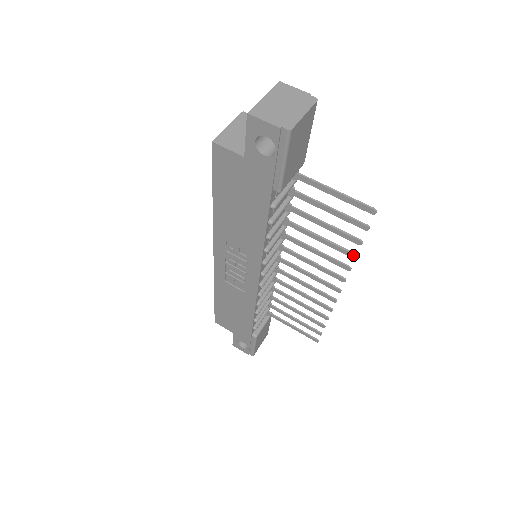
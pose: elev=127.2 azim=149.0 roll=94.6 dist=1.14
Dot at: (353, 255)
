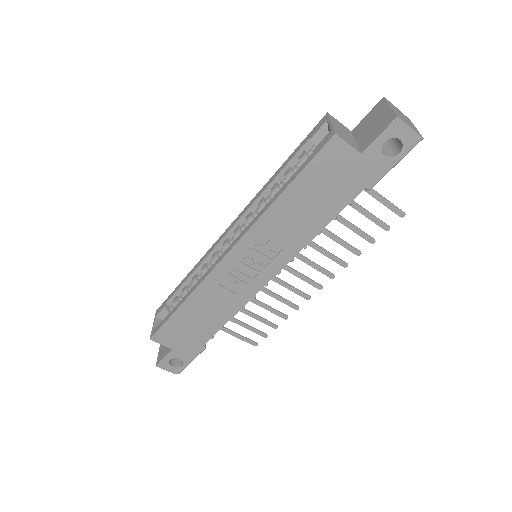
Dot at: (359, 253)
